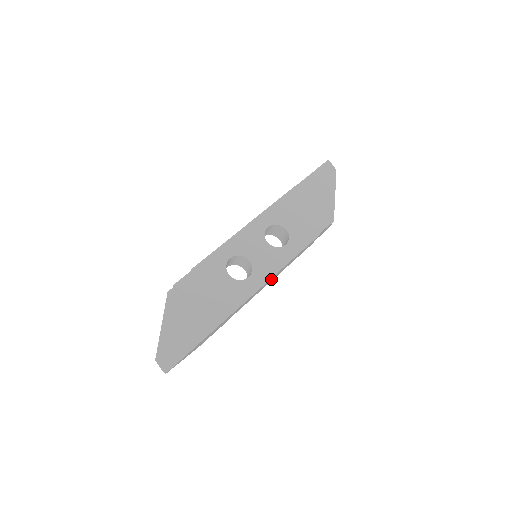
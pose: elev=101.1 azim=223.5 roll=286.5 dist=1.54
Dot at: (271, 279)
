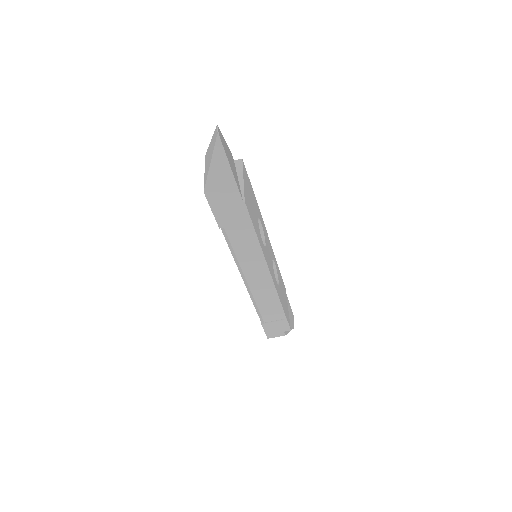
Dot at: (259, 273)
